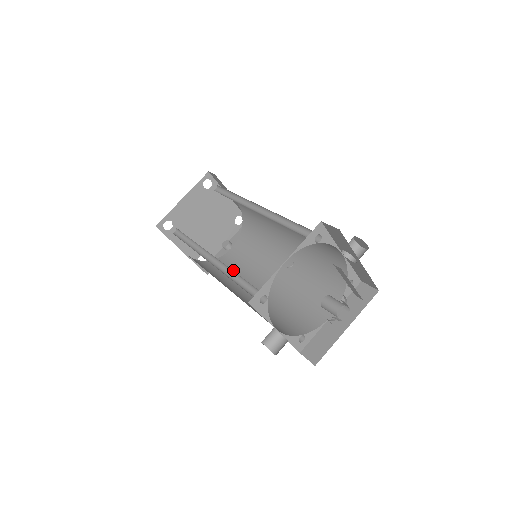
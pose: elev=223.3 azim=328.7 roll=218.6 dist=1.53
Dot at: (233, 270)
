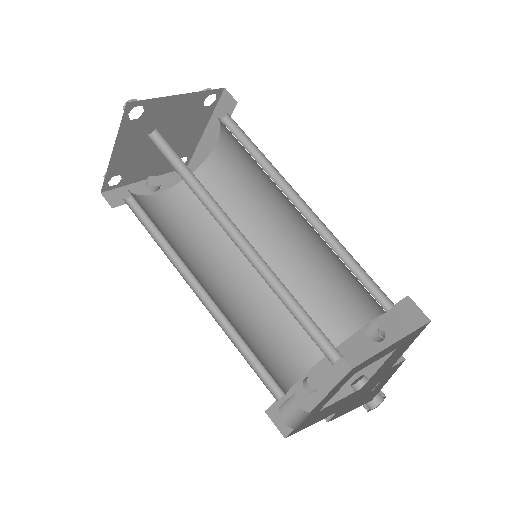
Dot at: (169, 233)
